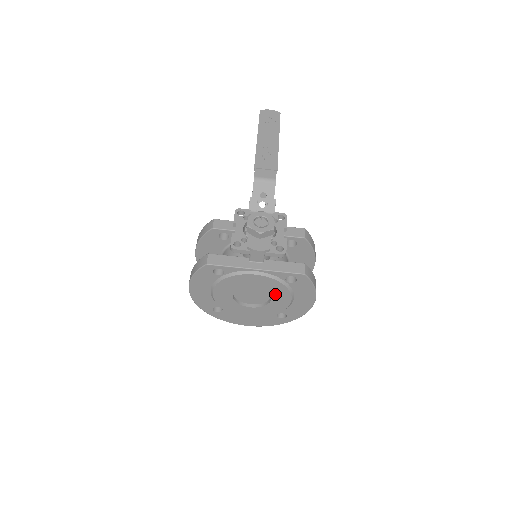
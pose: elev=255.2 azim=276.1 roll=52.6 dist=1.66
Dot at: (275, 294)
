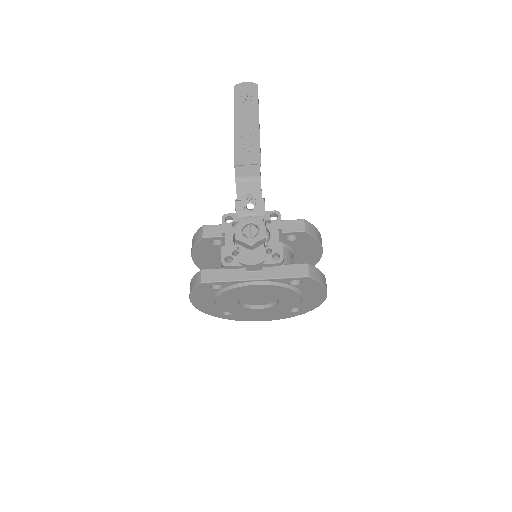
Dot at: (282, 296)
